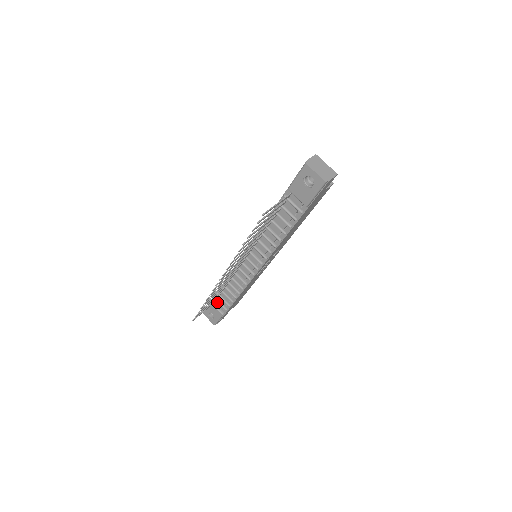
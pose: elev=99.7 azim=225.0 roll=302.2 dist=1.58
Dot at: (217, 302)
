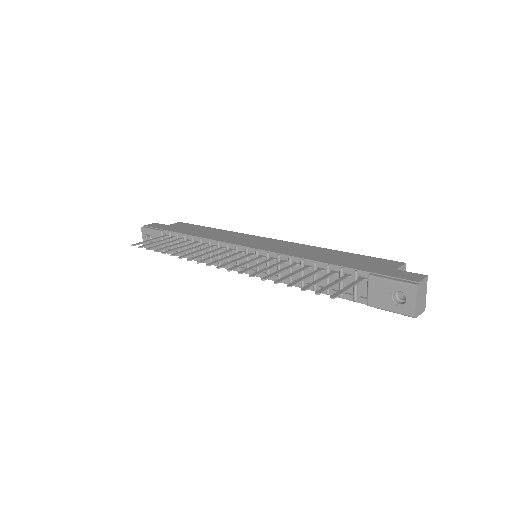
Dot at: occluded
